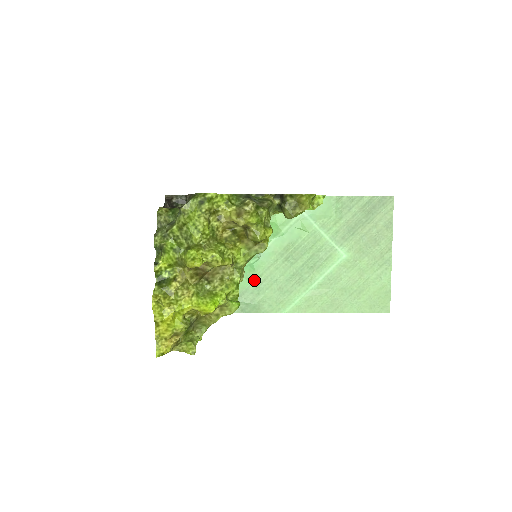
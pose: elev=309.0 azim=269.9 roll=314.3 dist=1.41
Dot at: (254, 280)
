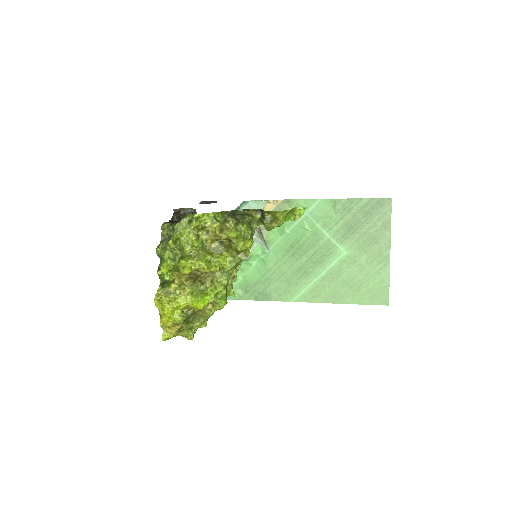
Dot at: (265, 272)
